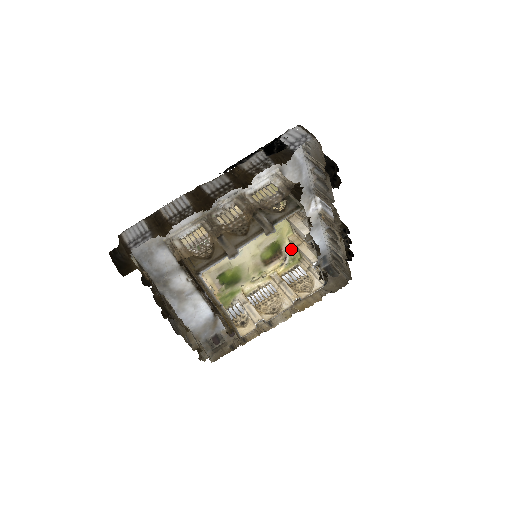
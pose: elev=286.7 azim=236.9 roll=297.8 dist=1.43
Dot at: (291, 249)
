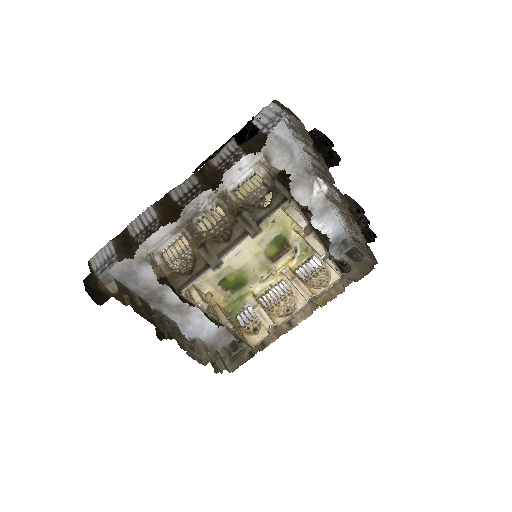
Dot at: (300, 239)
